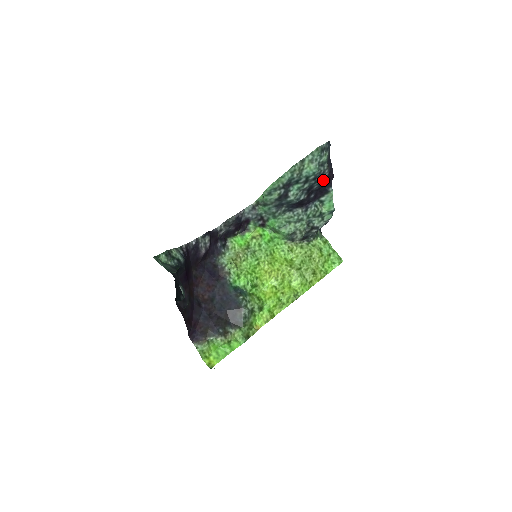
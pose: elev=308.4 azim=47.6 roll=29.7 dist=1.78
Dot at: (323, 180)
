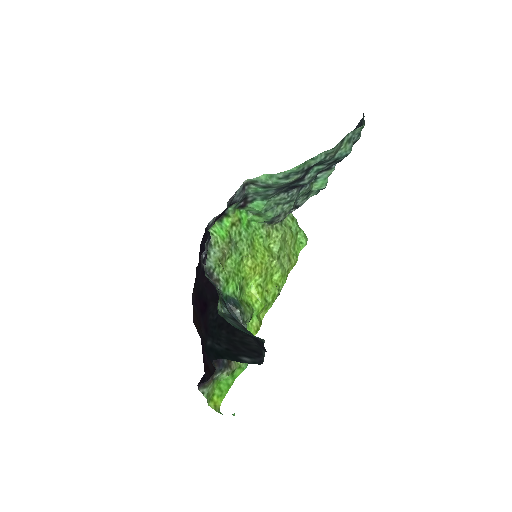
Dot at: occluded
